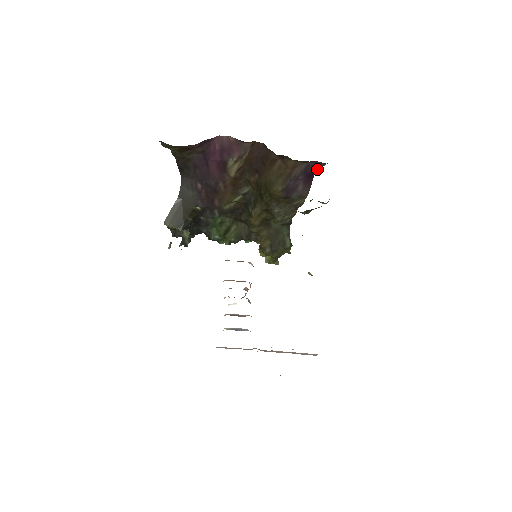
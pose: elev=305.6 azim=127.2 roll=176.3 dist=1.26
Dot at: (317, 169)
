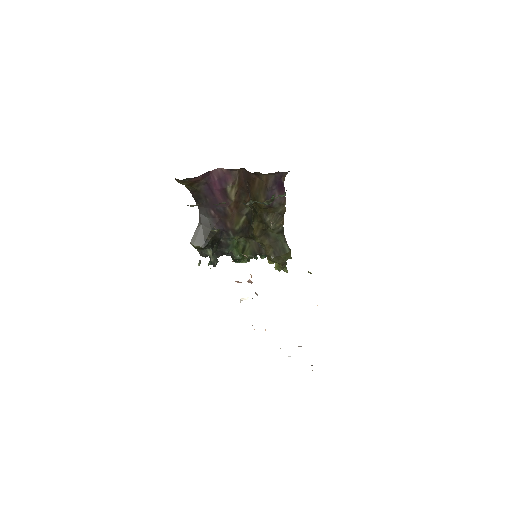
Dot at: (284, 179)
